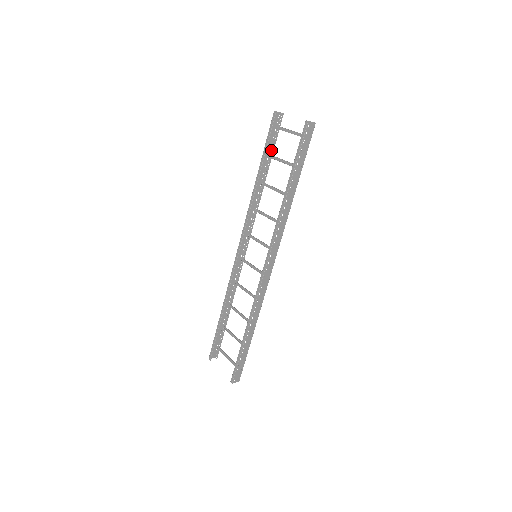
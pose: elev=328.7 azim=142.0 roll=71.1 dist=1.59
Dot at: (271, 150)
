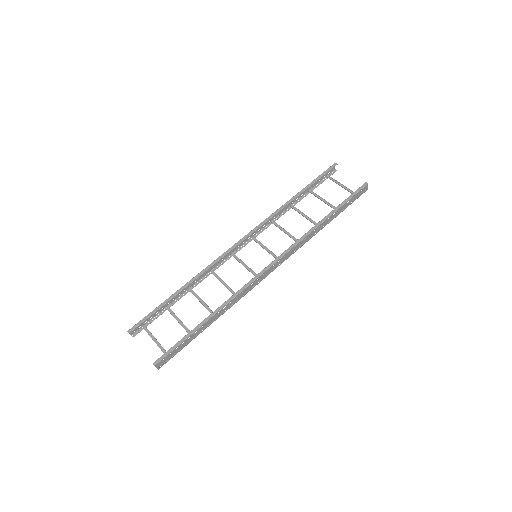
Dot at: (312, 187)
